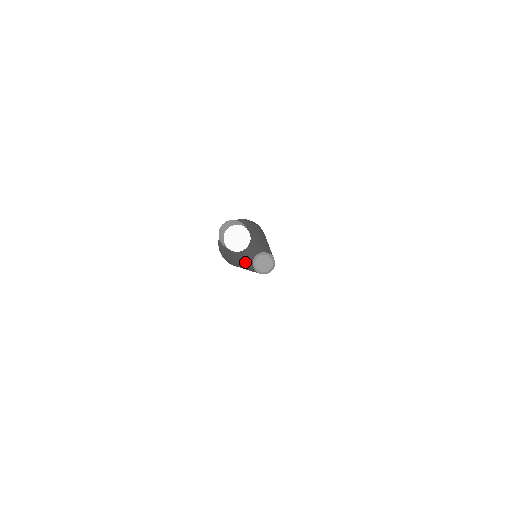
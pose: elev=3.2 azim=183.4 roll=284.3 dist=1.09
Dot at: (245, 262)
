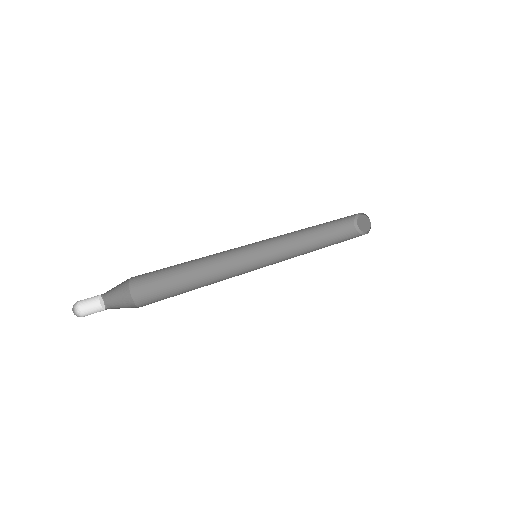
Dot at: (284, 241)
